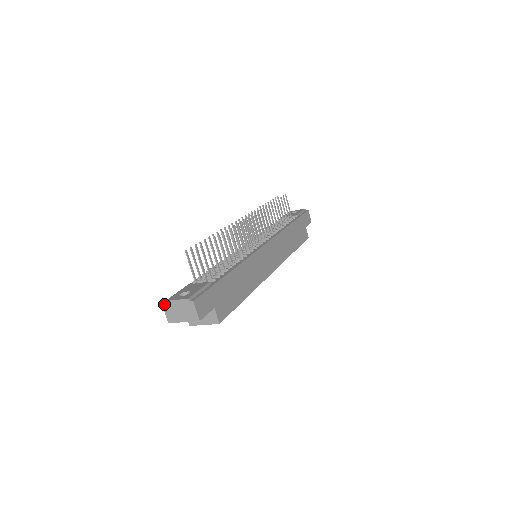
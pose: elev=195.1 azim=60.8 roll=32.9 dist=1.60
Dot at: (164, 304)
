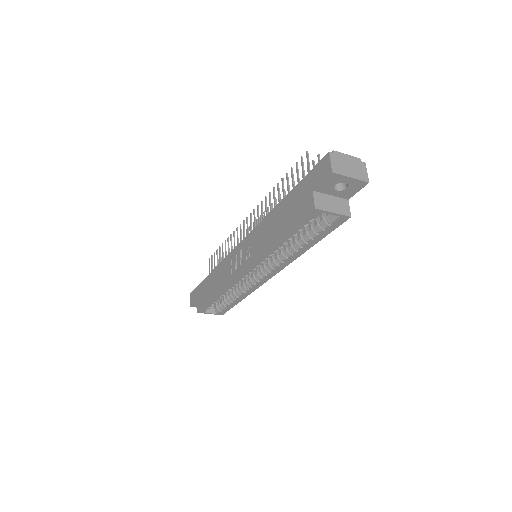
Dot at: (332, 152)
